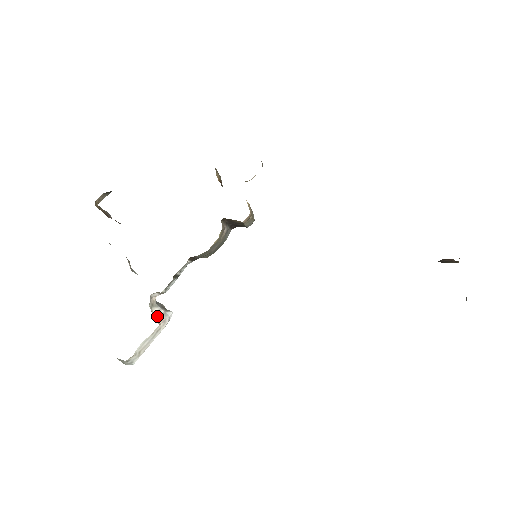
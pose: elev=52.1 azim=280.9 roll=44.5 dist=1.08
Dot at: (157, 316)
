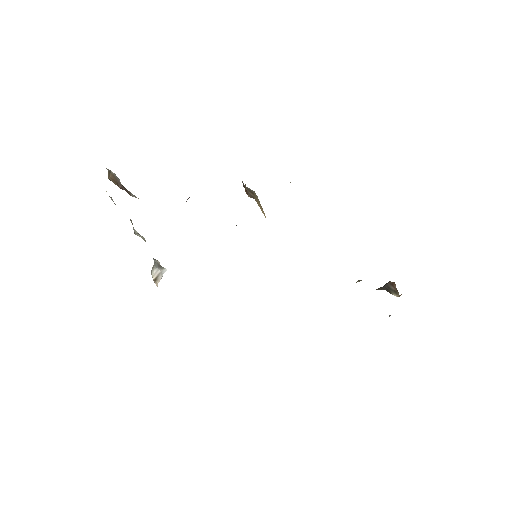
Dot at: (155, 277)
